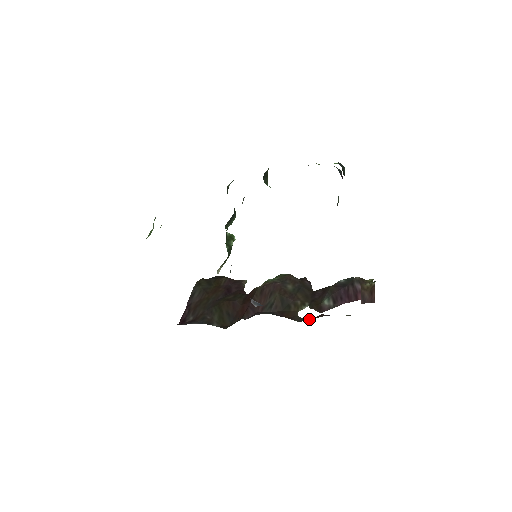
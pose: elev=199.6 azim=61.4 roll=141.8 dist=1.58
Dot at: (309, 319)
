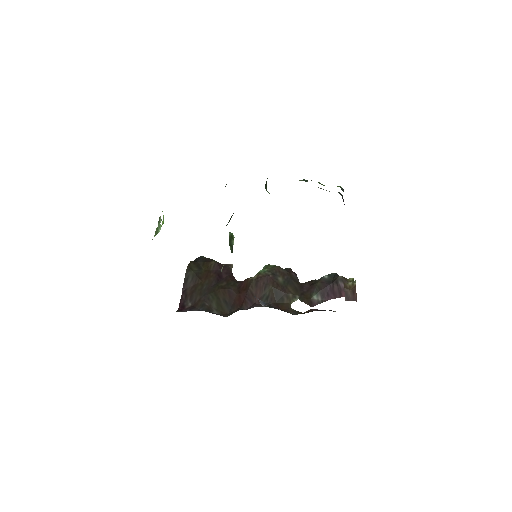
Dot at: occluded
